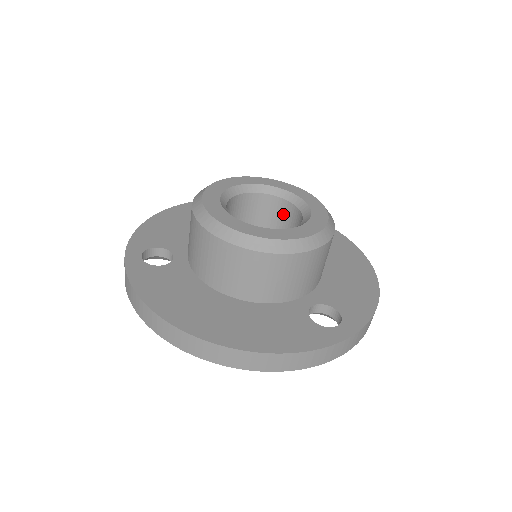
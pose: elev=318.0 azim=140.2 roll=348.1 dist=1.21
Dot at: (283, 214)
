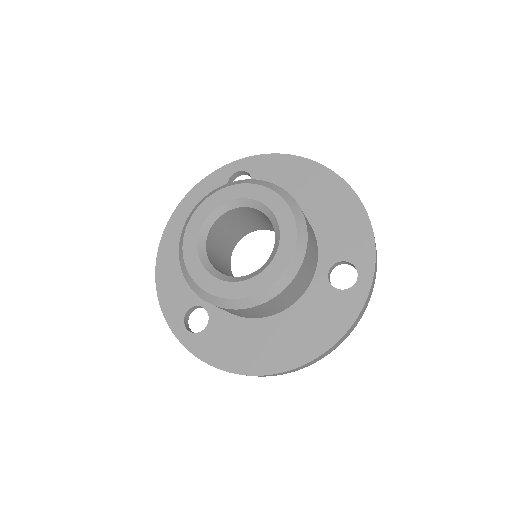
Dot at: (248, 213)
